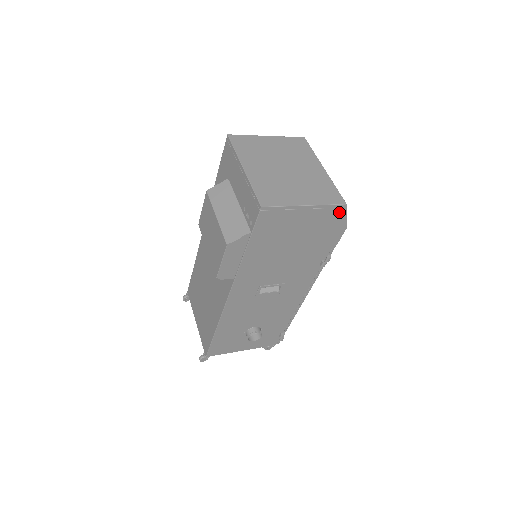
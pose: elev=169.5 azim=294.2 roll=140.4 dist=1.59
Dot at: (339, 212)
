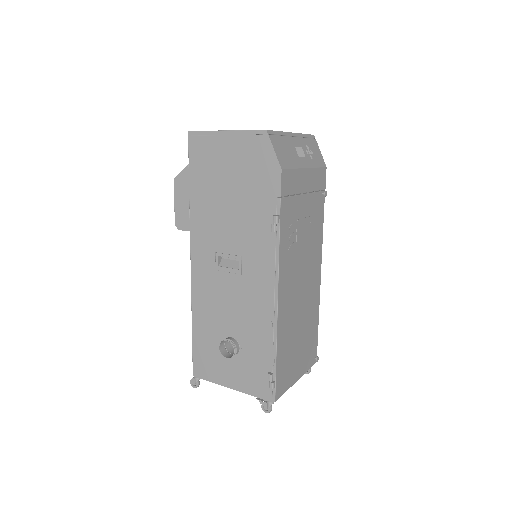
Dot at: (263, 142)
